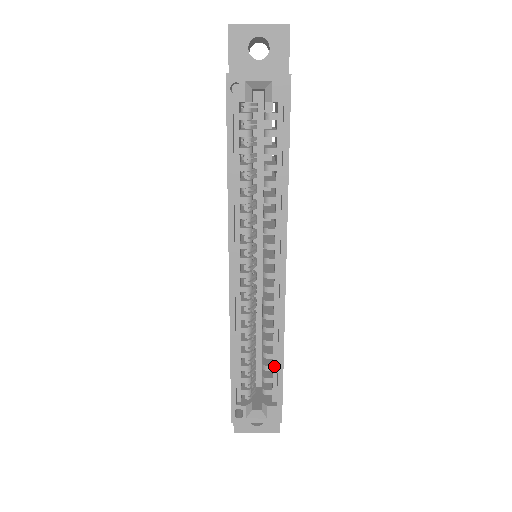
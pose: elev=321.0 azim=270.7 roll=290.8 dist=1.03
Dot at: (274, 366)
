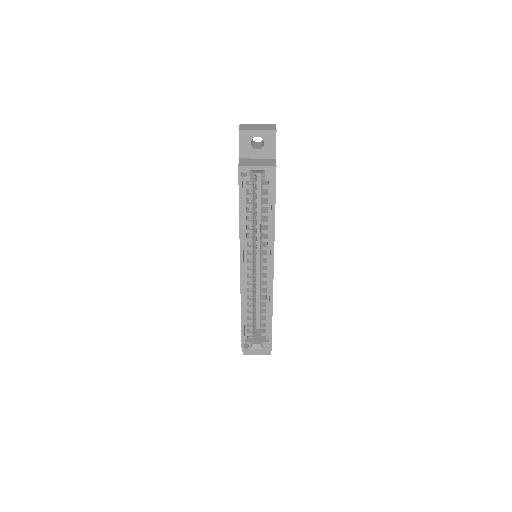
Dot at: (267, 320)
